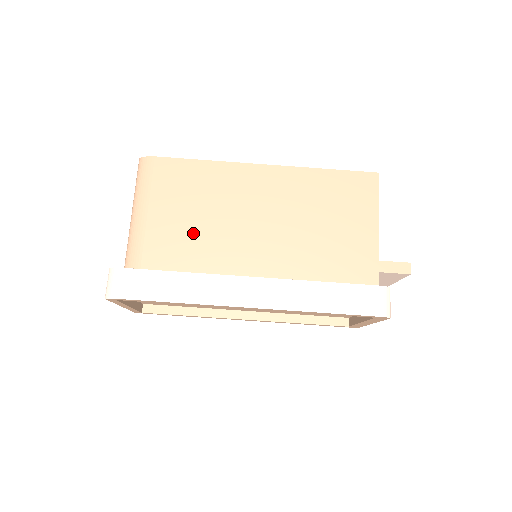
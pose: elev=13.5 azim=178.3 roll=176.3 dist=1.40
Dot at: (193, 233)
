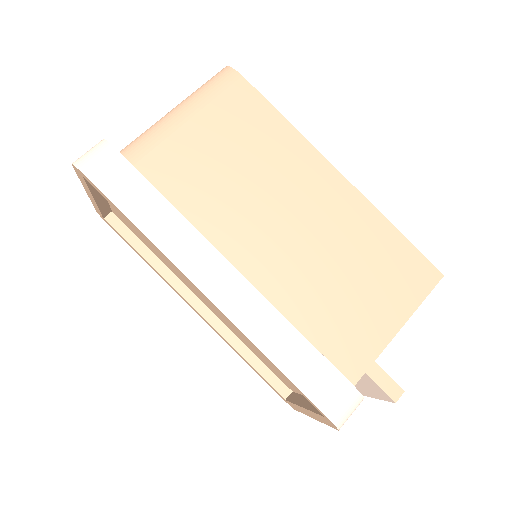
Dot at: (215, 177)
